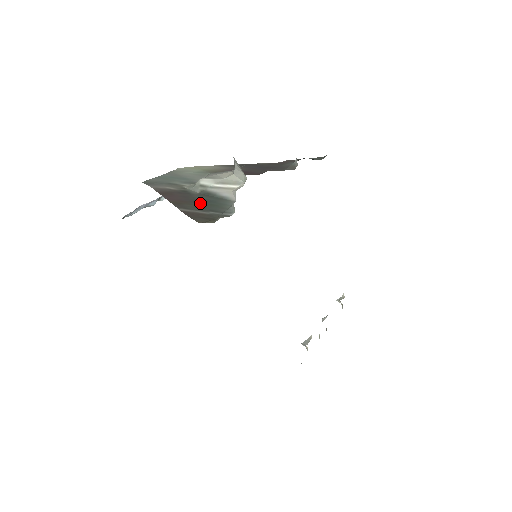
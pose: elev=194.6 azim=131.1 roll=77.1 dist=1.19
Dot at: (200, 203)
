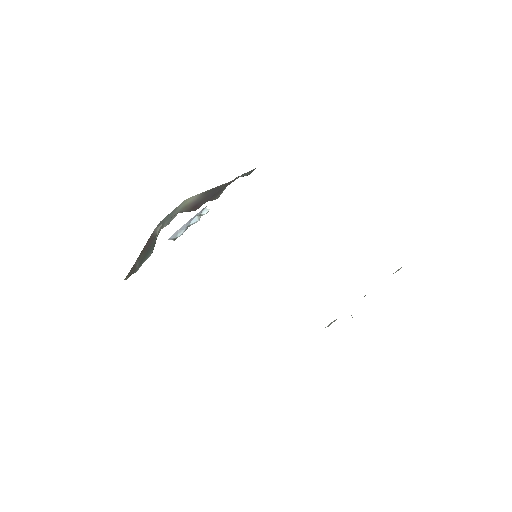
Dot at: (146, 253)
